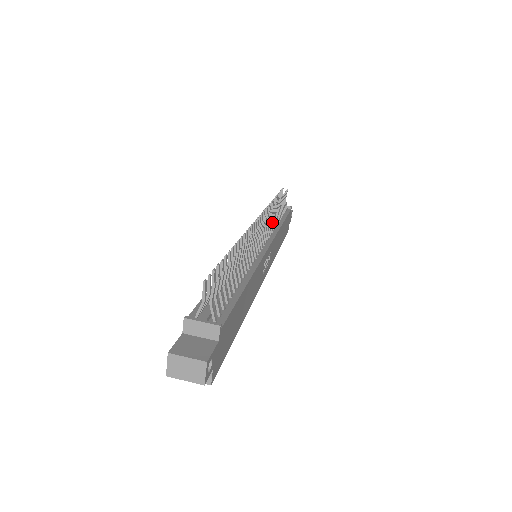
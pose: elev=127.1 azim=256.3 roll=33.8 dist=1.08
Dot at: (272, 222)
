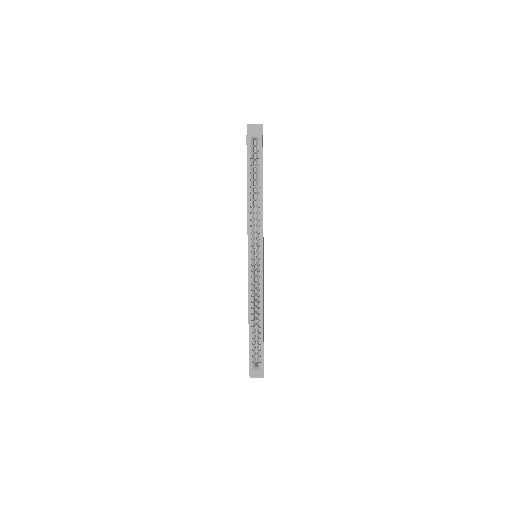
Dot at: occluded
